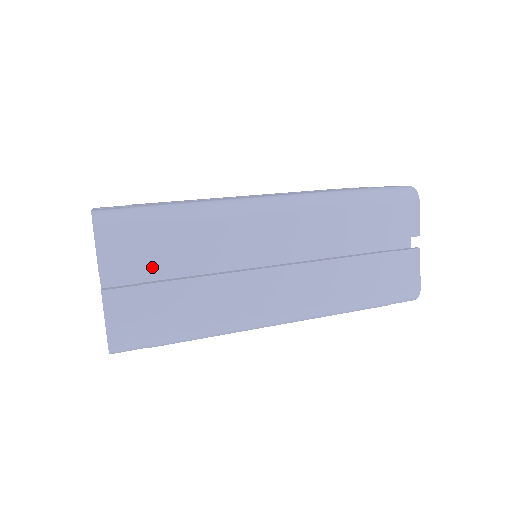
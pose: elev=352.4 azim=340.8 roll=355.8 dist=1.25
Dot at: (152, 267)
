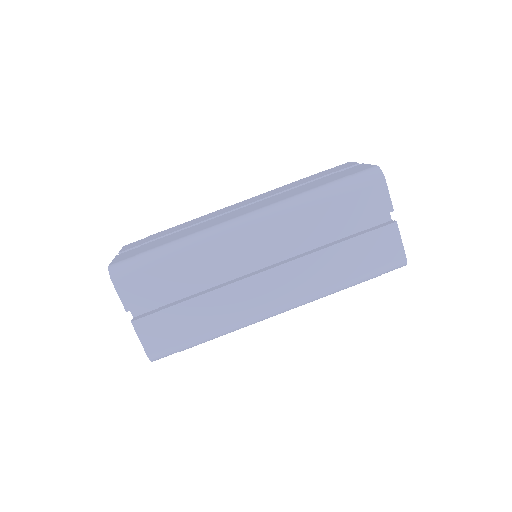
Dot at: (162, 297)
